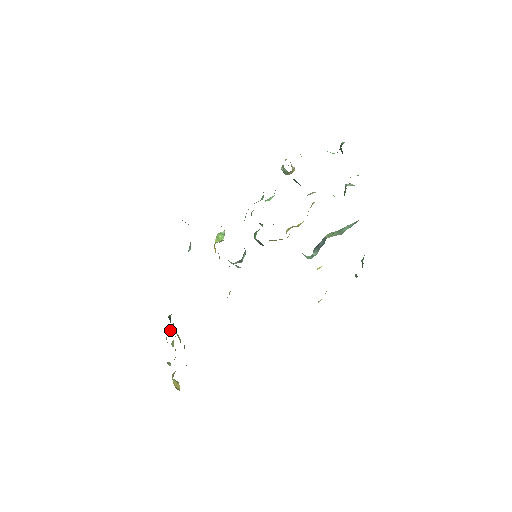
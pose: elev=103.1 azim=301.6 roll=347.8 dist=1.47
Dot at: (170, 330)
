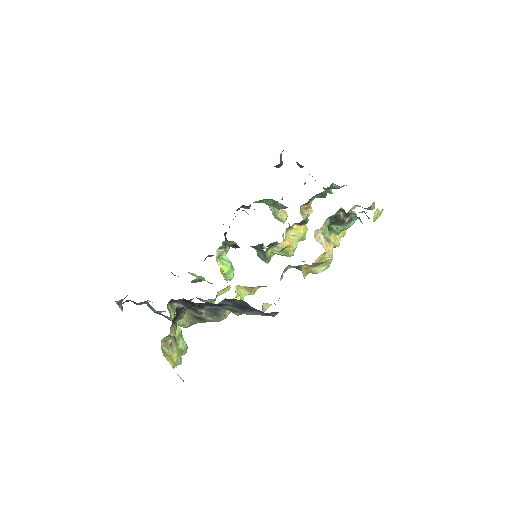
Dot at: occluded
